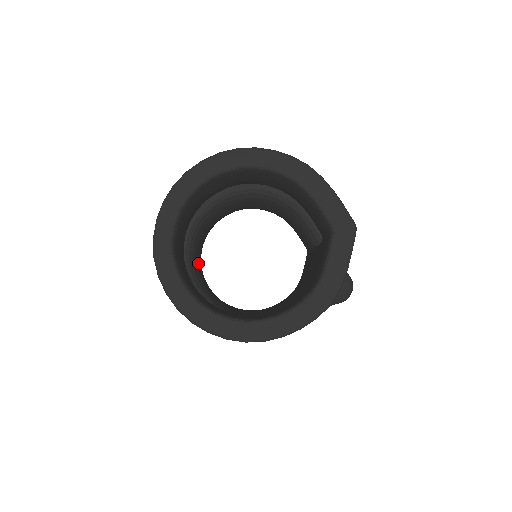
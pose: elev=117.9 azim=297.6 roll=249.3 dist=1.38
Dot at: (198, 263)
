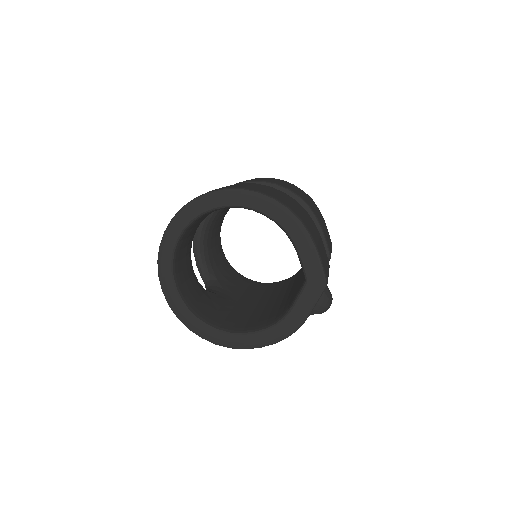
Dot at: (214, 236)
